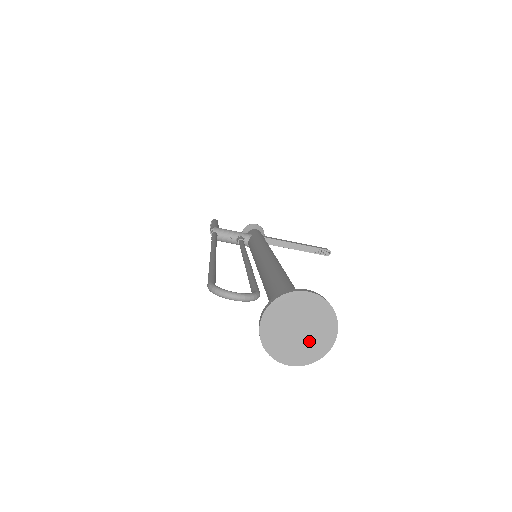
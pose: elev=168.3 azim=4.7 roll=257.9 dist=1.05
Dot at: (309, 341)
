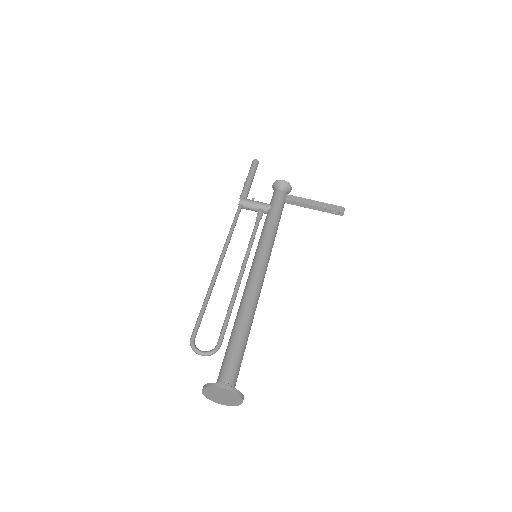
Dot at: (229, 401)
